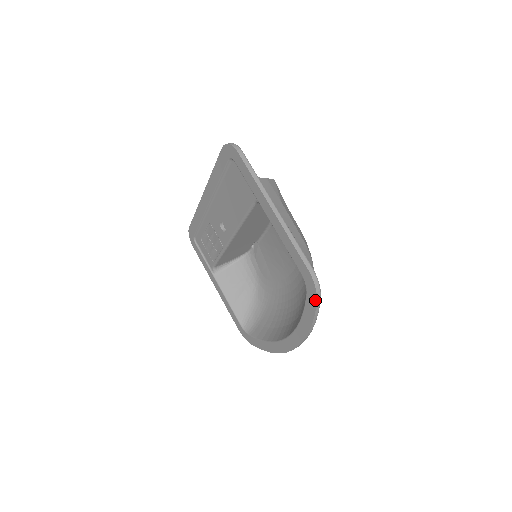
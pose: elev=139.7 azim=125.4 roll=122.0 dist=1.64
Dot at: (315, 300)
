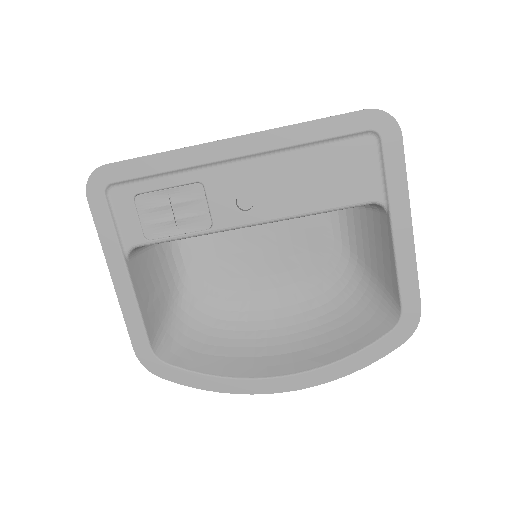
Dot at: (403, 340)
